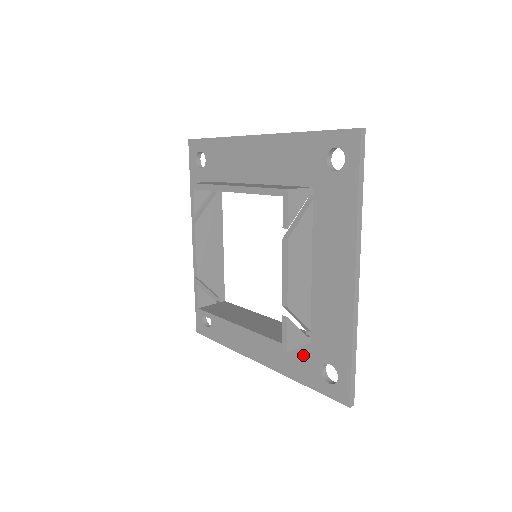
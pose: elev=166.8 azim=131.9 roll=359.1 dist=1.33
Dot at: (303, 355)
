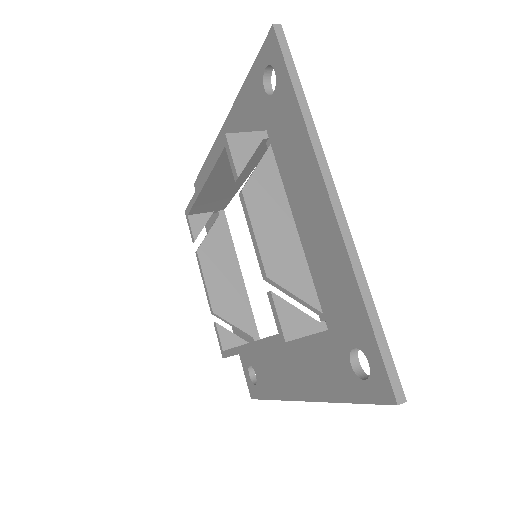
Dot at: (328, 355)
